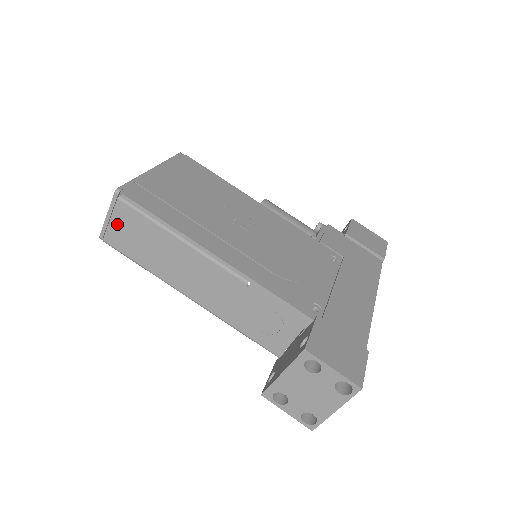
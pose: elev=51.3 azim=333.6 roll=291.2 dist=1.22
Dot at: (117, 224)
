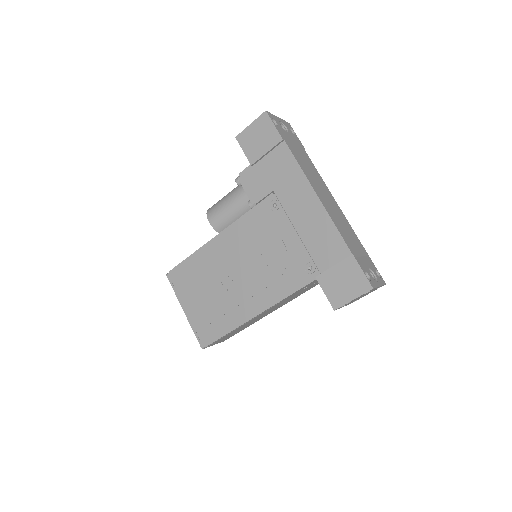
Dot at: (220, 341)
